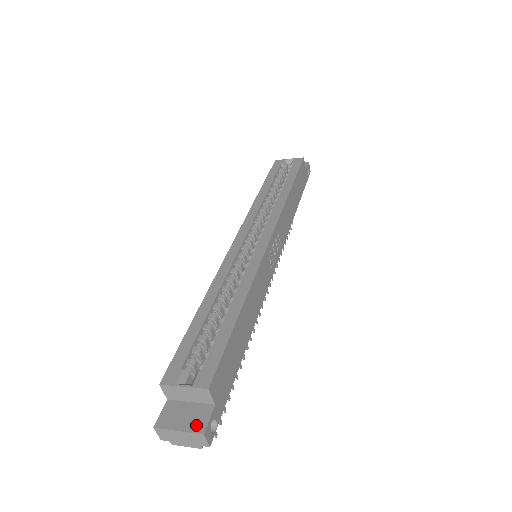
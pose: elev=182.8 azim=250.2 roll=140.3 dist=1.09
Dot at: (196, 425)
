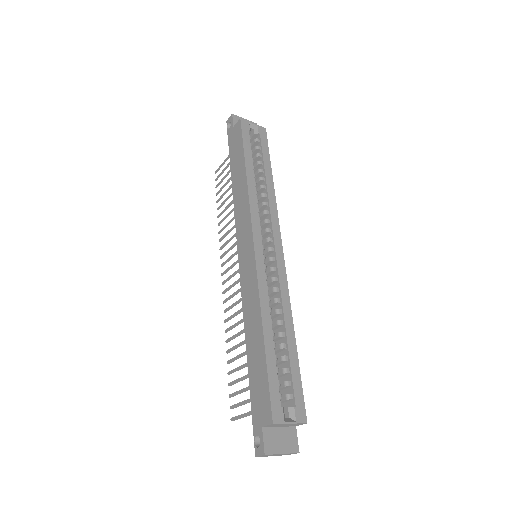
Dot at: (292, 446)
